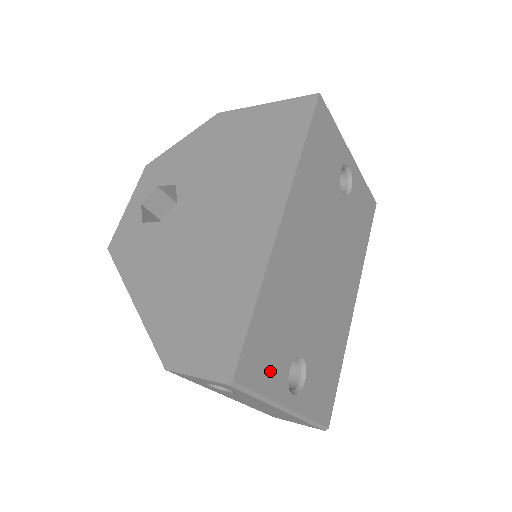
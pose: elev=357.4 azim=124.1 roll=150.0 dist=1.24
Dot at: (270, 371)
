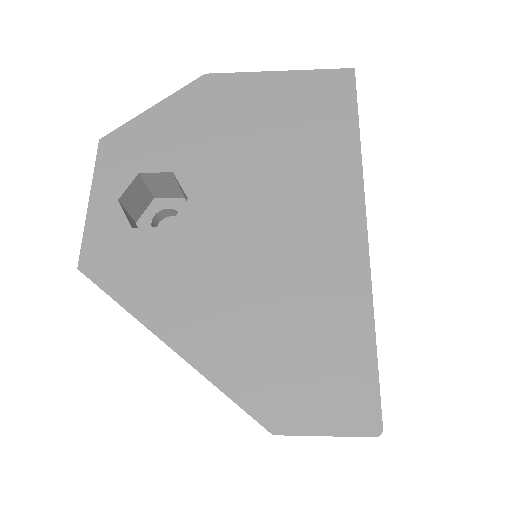
Dot at: occluded
